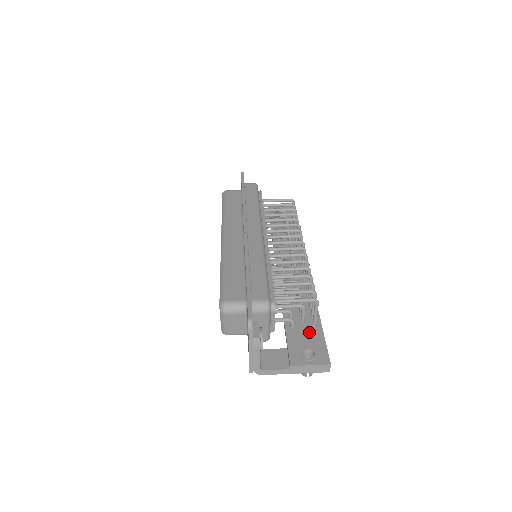
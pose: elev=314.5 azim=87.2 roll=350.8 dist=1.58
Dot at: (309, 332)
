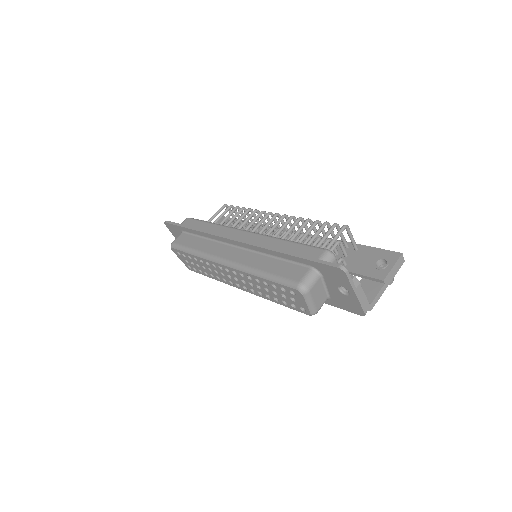
Dot at: (360, 255)
